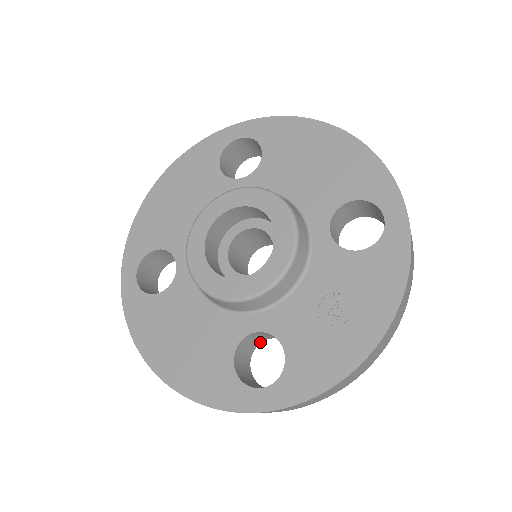
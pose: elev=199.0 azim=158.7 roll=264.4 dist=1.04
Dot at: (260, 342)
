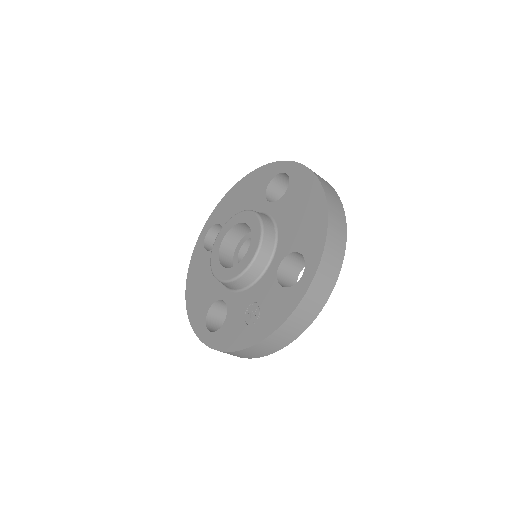
Dot at: occluded
